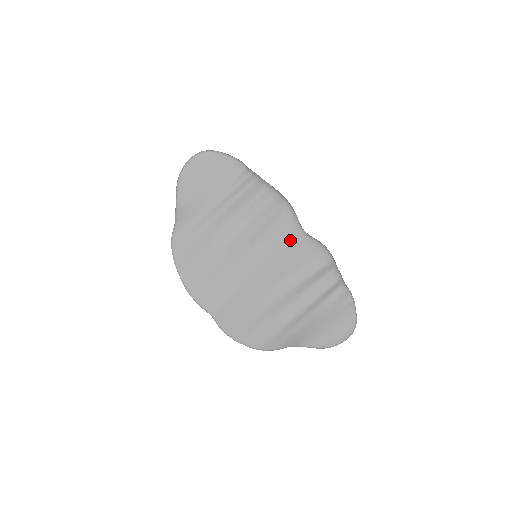
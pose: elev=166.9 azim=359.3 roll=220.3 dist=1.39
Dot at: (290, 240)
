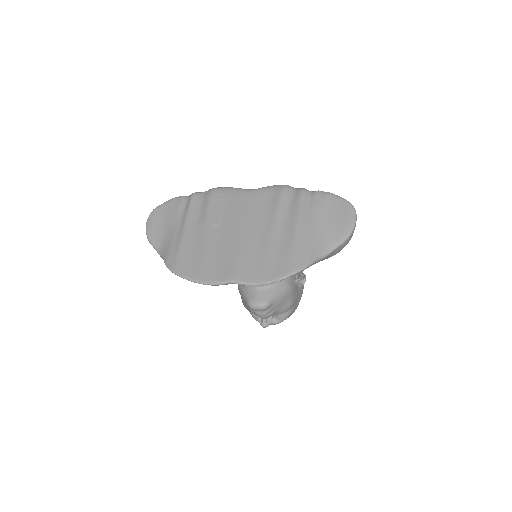
Dot at: (245, 199)
